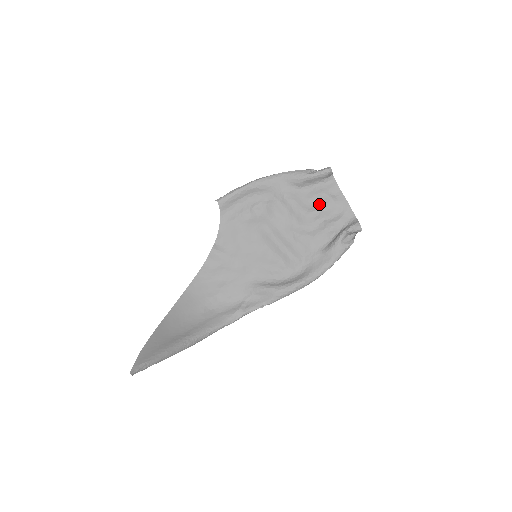
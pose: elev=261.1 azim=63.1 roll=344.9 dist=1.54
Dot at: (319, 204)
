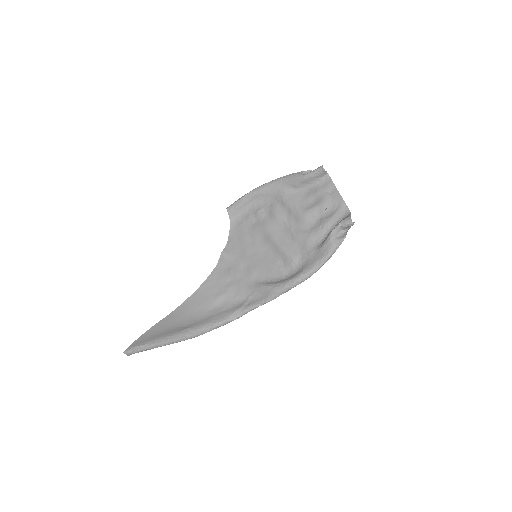
Dot at: (315, 203)
